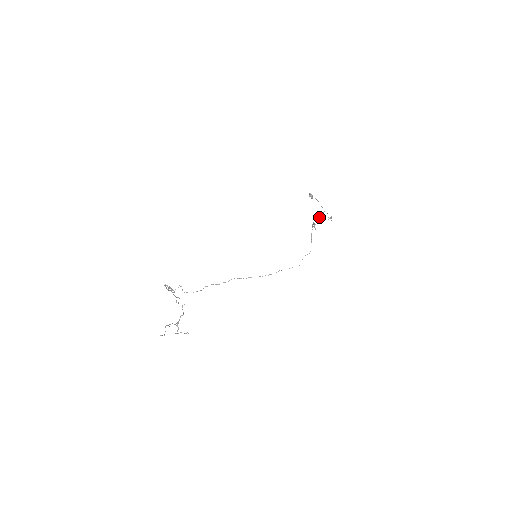
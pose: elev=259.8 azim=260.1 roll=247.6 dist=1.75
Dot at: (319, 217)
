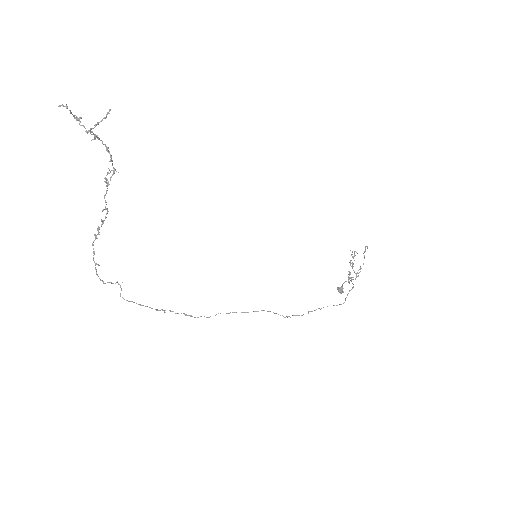
Dot at: occluded
